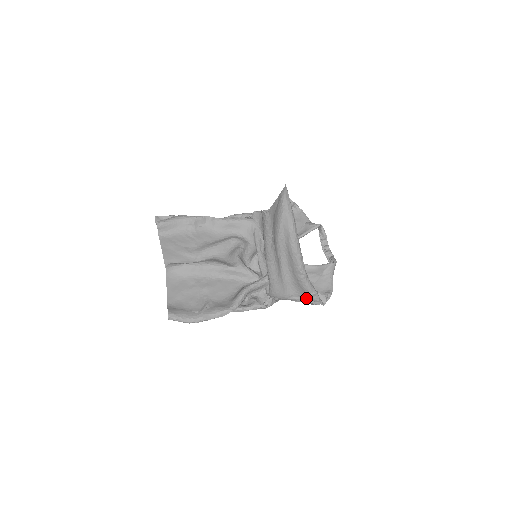
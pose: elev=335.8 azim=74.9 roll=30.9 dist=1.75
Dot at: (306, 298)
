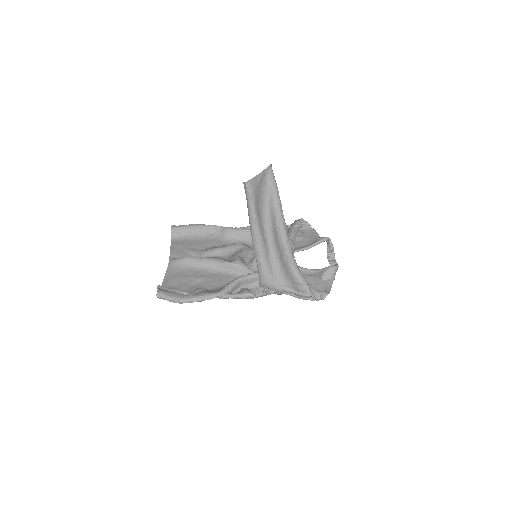
Dot at: (296, 289)
